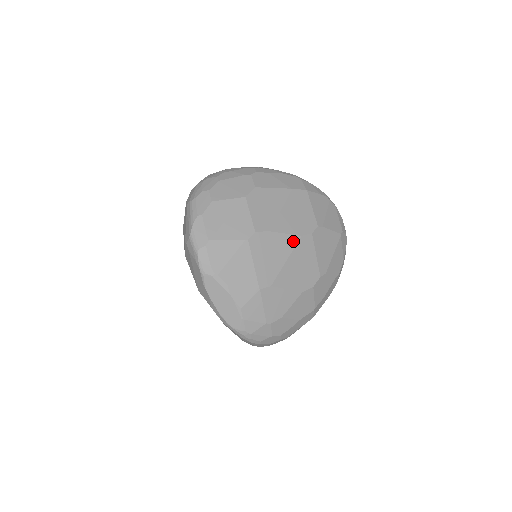
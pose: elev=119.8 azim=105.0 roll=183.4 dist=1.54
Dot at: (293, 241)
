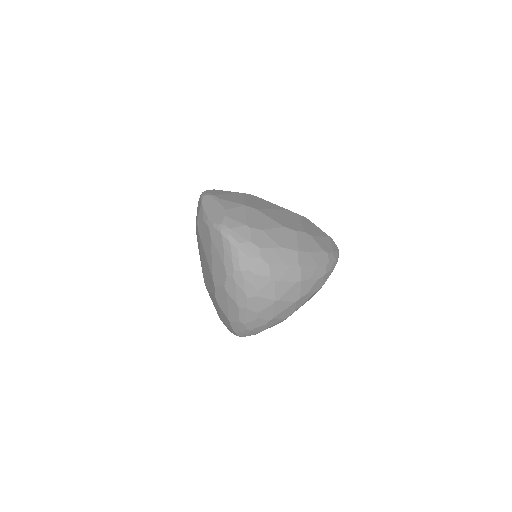
Dot at: (281, 208)
